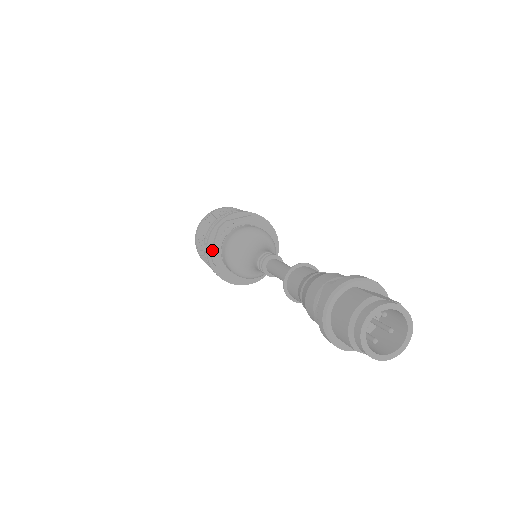
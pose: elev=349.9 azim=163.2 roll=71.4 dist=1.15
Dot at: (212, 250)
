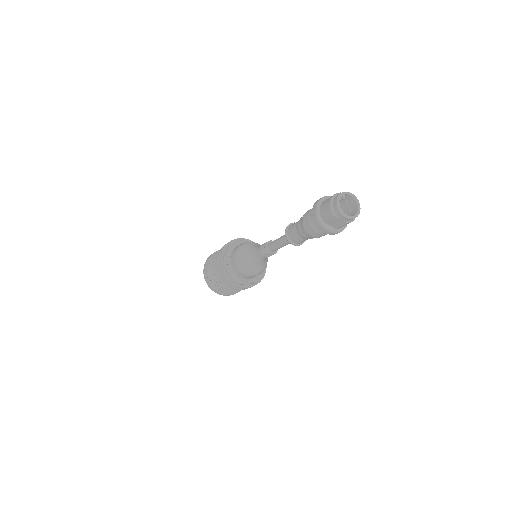
Dot at: (224, 258)
